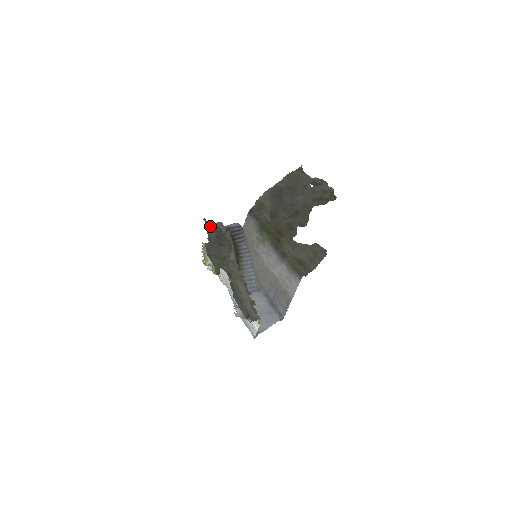
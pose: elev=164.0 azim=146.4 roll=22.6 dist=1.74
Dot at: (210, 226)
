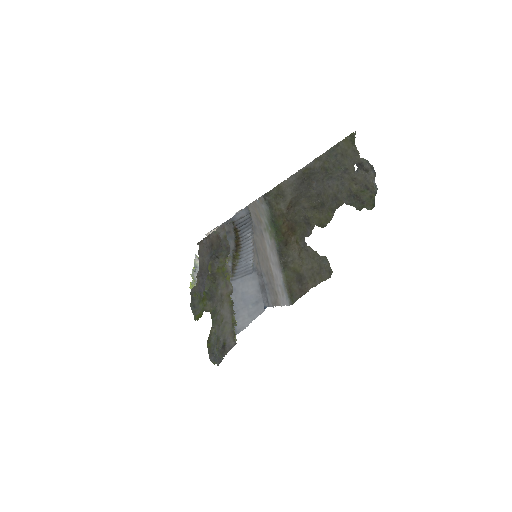
Dot at: (206, 245)
